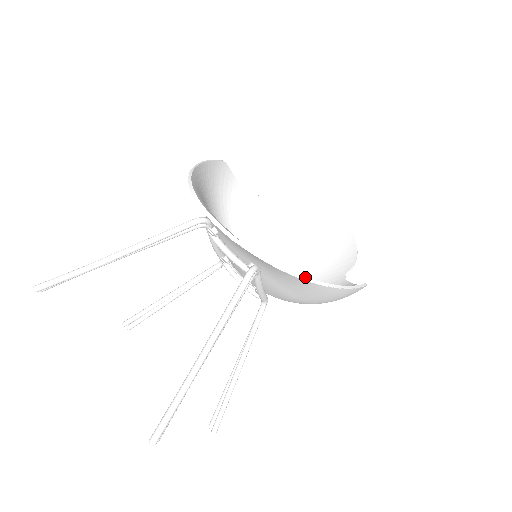
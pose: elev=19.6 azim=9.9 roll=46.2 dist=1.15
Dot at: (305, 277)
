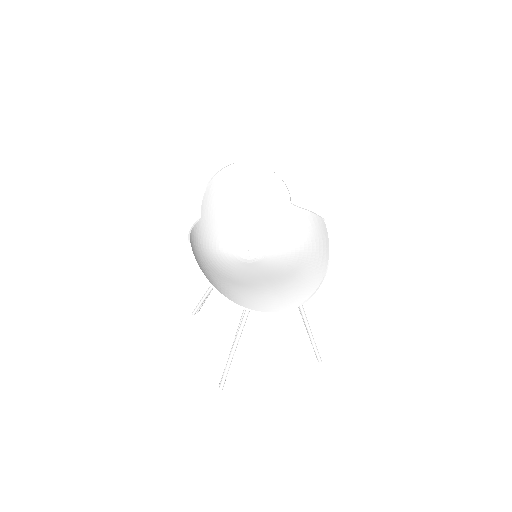
Dot at: (324, 276)
